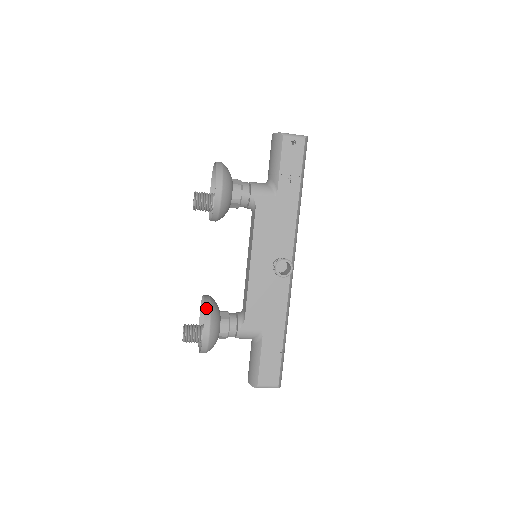
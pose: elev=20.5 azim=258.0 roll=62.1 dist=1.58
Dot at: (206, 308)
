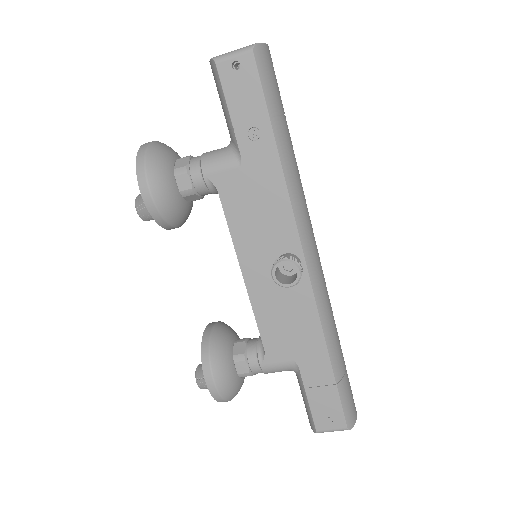
Dot at: (203, 350)
